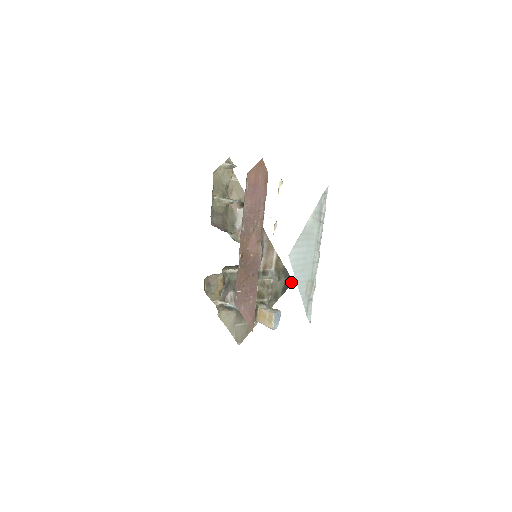
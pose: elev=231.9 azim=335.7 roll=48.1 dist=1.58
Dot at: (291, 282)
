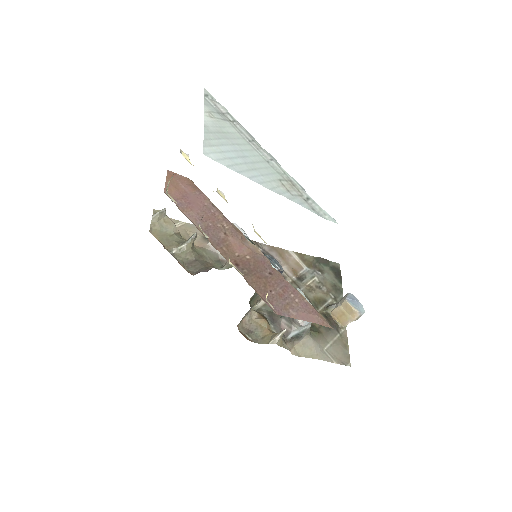
Dot at: (338, 265)
